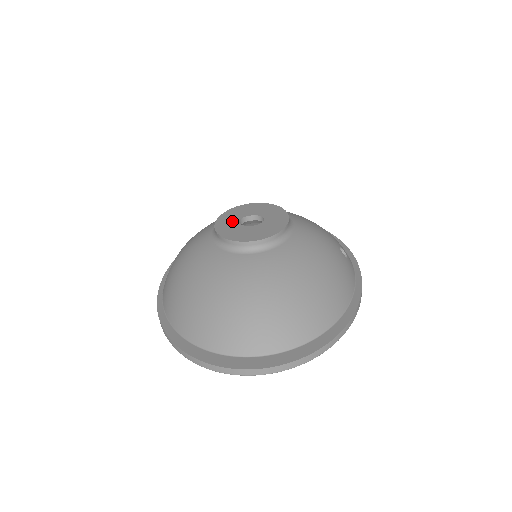
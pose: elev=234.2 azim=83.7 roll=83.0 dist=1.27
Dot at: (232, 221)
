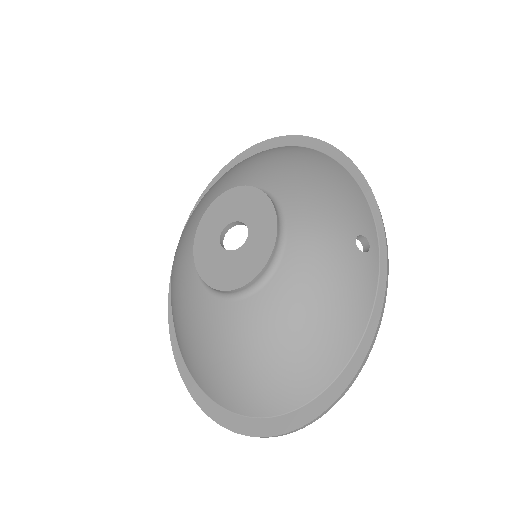
Dot at: (212, 237)
